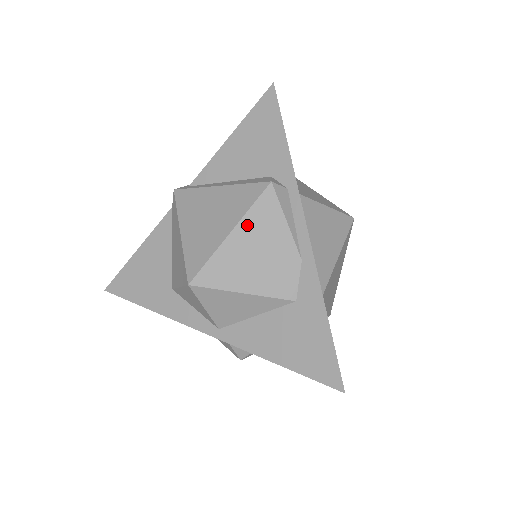
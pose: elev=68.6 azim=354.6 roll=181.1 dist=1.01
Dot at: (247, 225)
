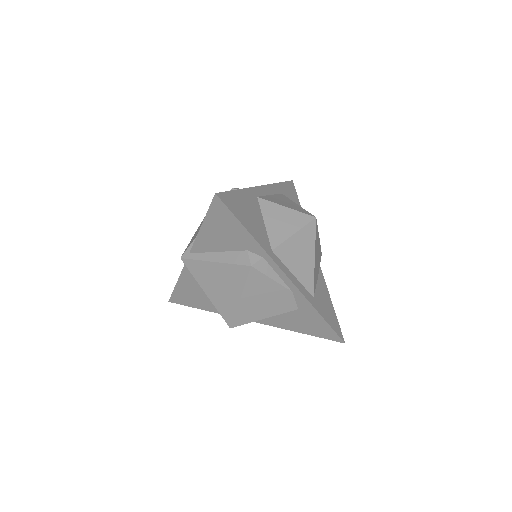
Dot at: (248, 292)
